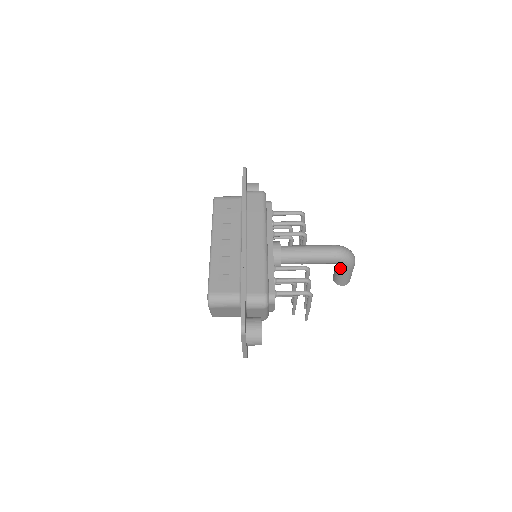
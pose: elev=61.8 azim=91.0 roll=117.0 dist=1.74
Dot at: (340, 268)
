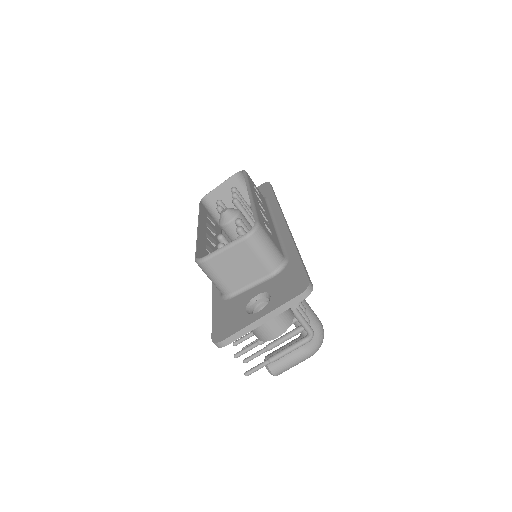
Dot at: (300, 348)
